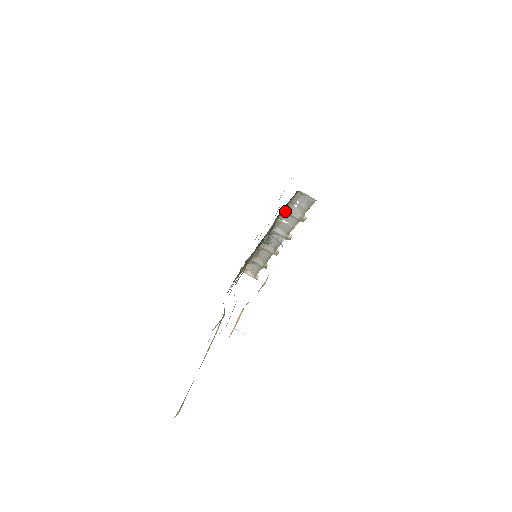
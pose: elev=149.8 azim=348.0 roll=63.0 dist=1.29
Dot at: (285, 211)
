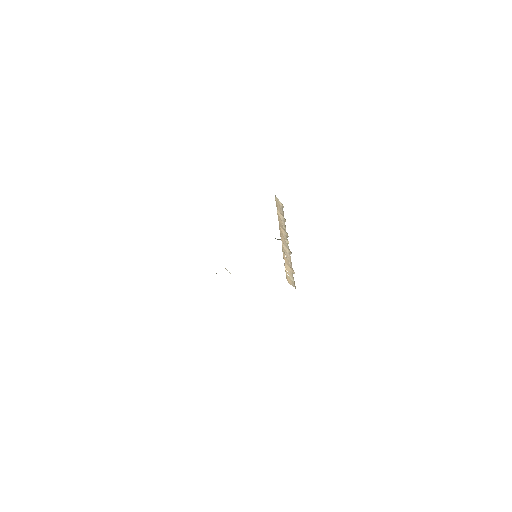
Dot at: occluded
